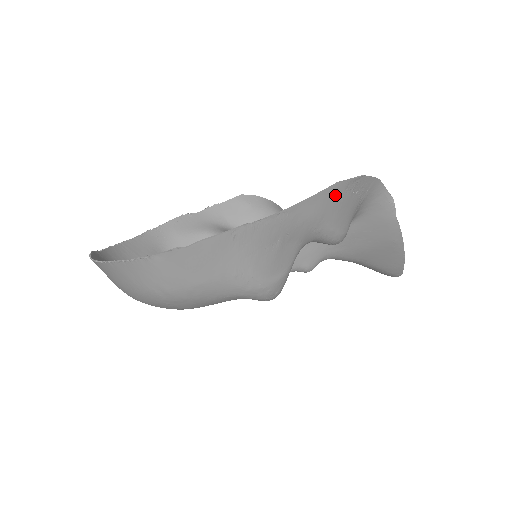
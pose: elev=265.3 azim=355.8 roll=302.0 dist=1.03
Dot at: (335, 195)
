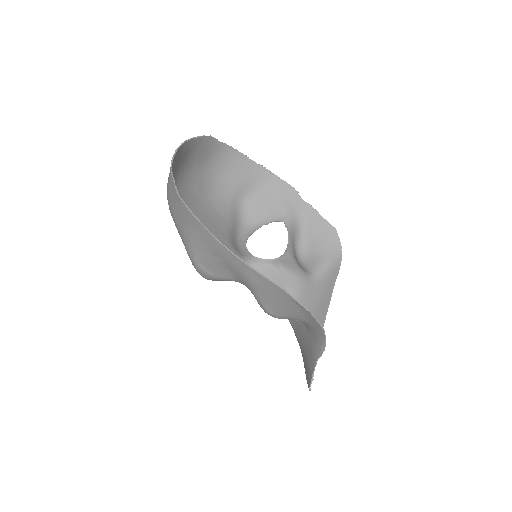
Dot at: (276, 291)
